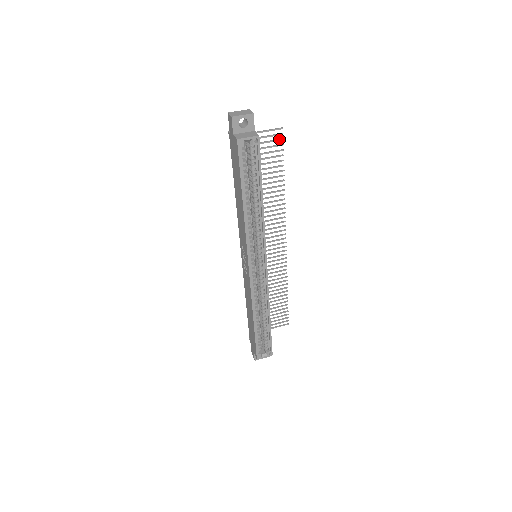
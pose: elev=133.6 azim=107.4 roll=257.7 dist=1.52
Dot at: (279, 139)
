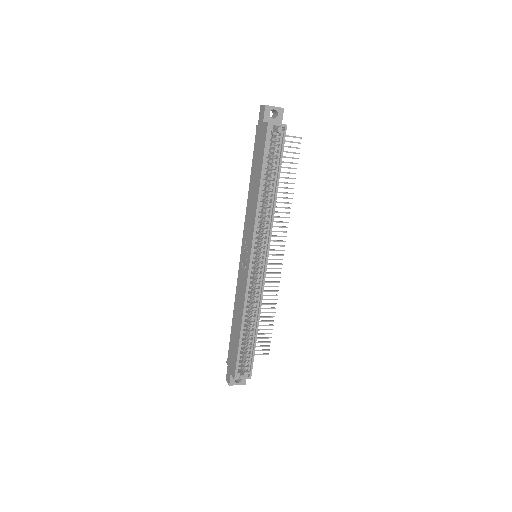
Dot at: (297, 147)
